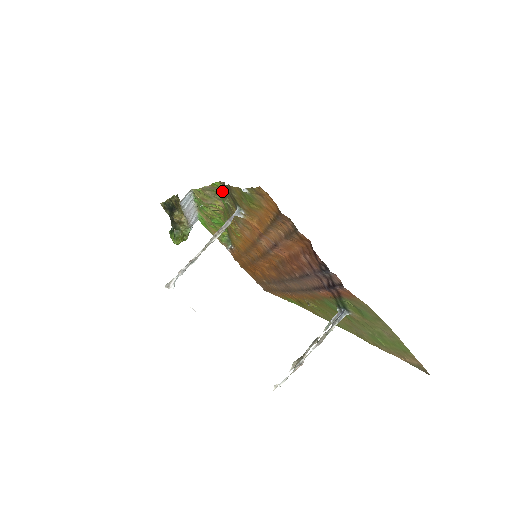
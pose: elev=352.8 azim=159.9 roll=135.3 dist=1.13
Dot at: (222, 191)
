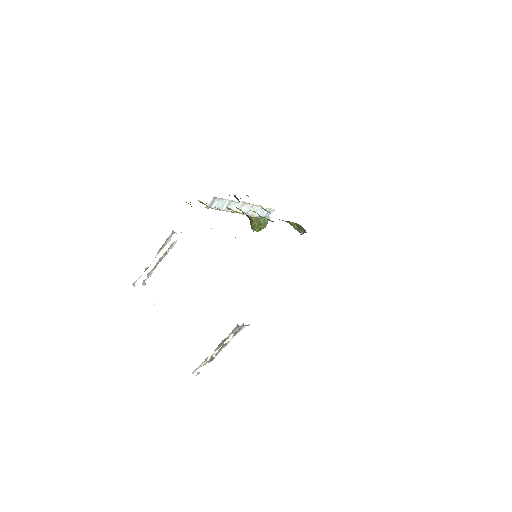
Dot at: occluded
